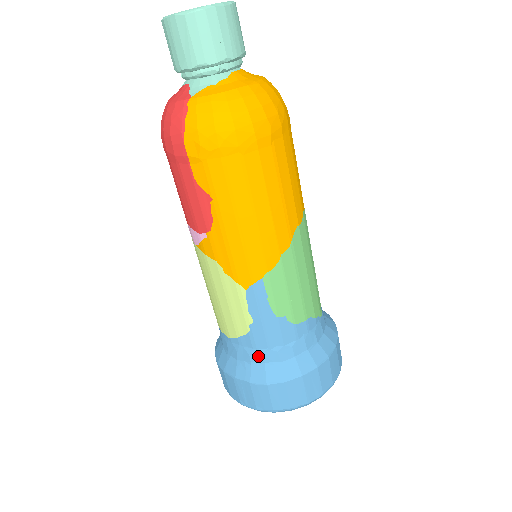
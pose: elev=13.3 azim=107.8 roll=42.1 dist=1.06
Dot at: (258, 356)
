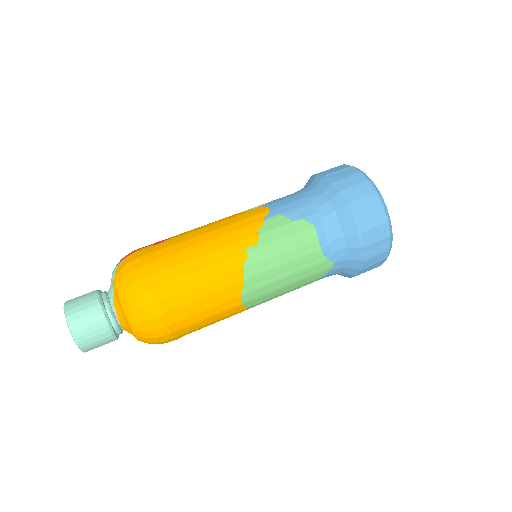
Dot at: occluded
